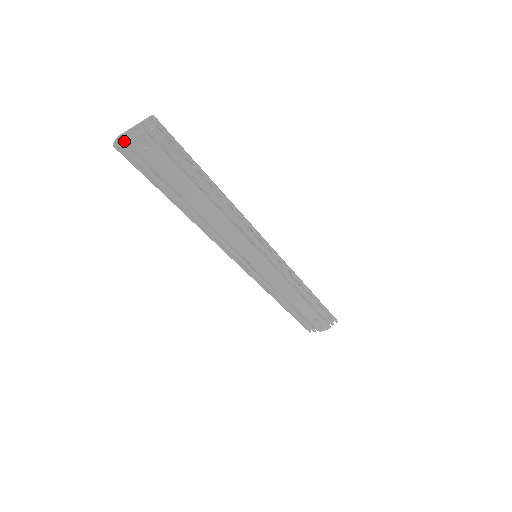
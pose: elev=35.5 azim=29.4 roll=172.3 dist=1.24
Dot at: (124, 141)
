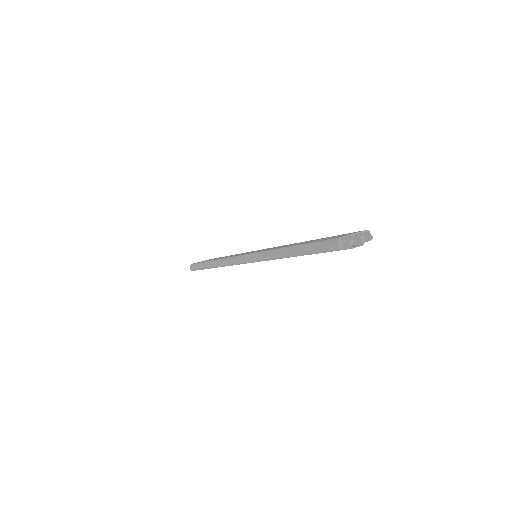
Dot at: (338, 239)
